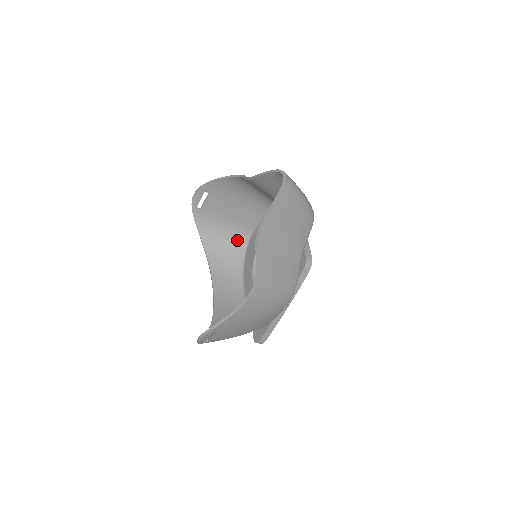
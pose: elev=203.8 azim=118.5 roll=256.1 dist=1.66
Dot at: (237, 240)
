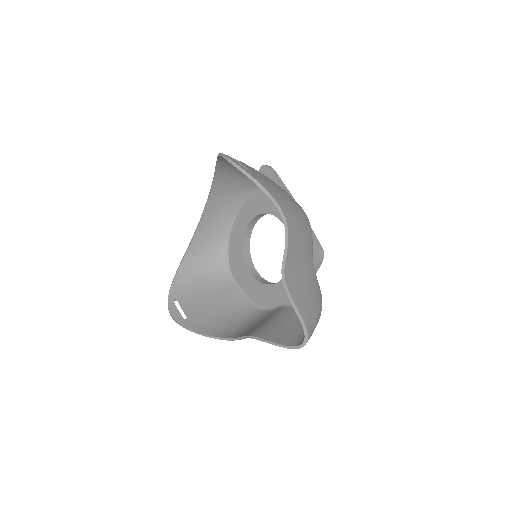
Dot at: occluded
